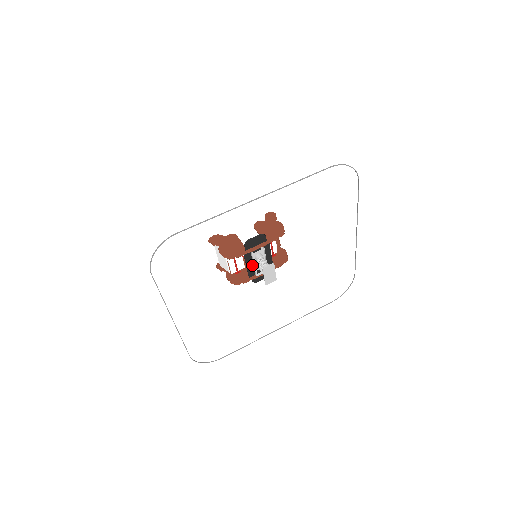
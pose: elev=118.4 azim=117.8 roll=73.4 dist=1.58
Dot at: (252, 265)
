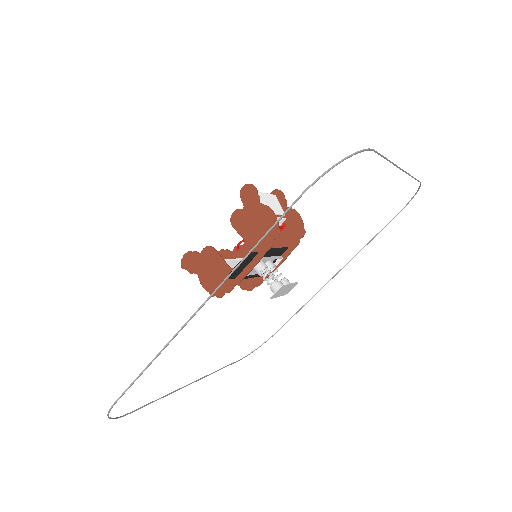
Dot at: occluded
